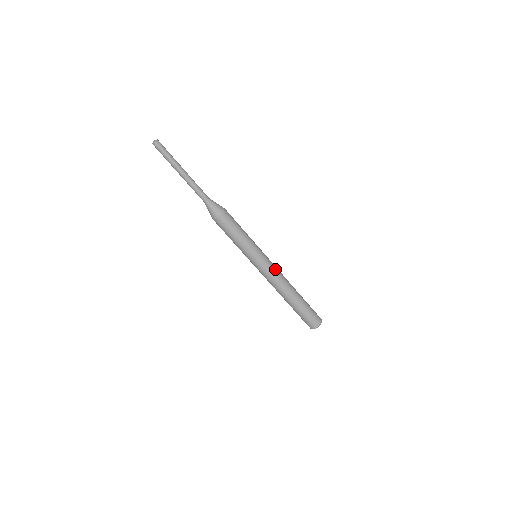
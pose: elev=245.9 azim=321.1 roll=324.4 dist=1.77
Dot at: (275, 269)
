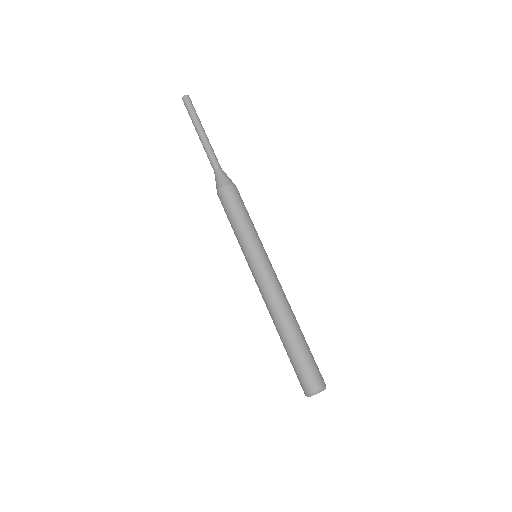
Dot at: occluded
